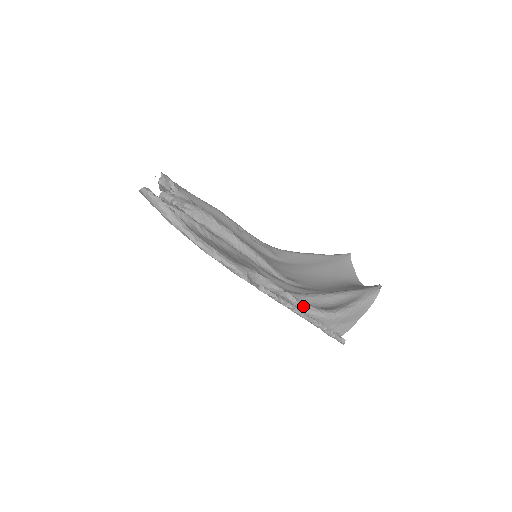
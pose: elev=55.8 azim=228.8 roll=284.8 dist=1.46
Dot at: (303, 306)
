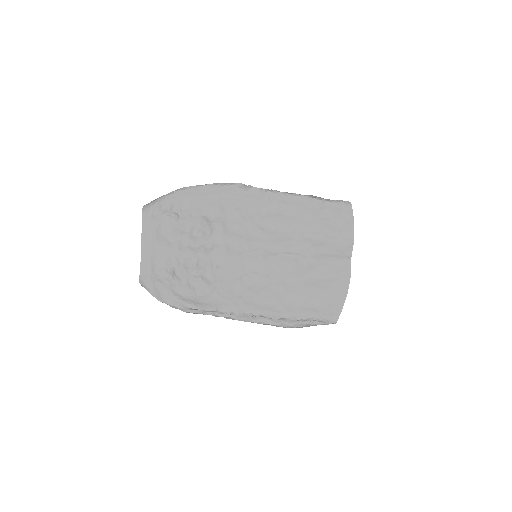
Dot at: occluded
